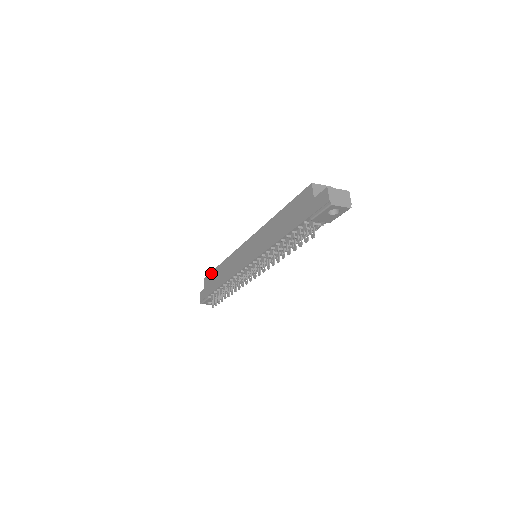
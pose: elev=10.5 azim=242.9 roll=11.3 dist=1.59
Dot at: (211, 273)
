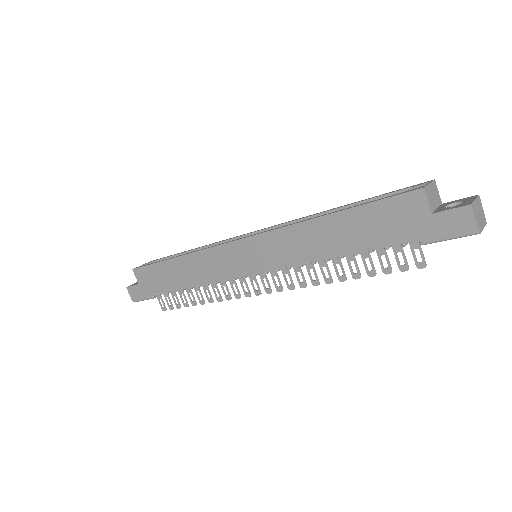
Dot at: (151, 266)
